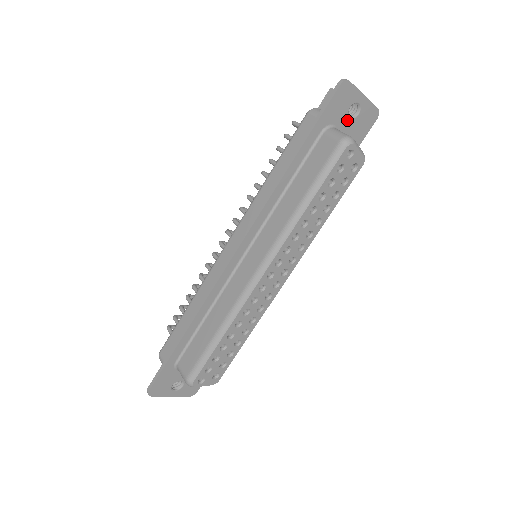
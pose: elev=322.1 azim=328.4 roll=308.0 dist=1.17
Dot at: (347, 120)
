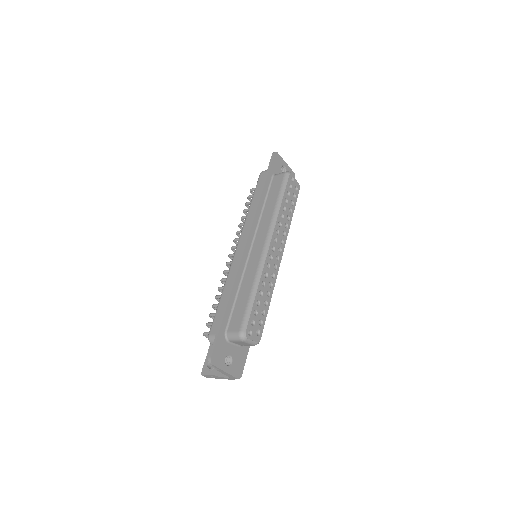
Dot at: occluded
